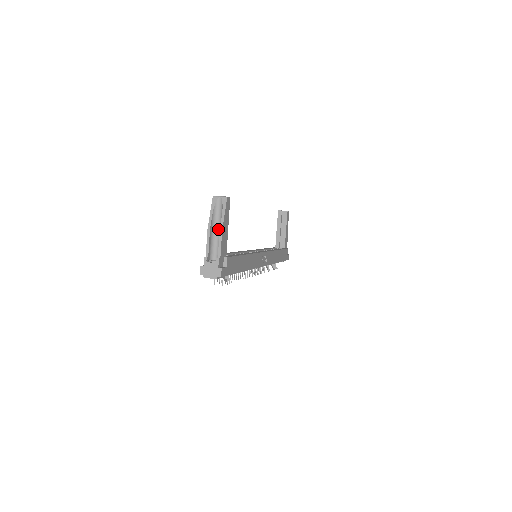
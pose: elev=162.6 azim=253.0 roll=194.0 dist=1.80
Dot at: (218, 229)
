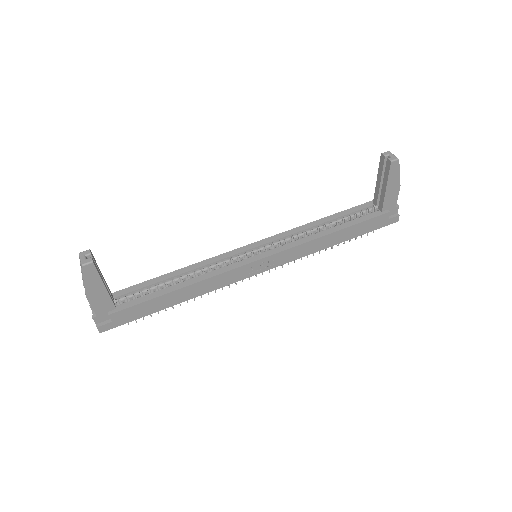
Dot at: occluded
